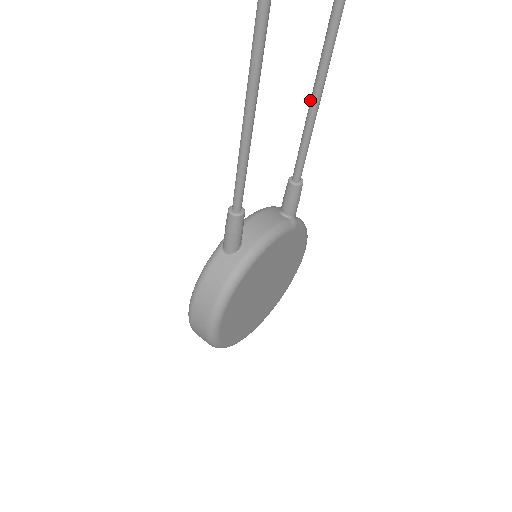
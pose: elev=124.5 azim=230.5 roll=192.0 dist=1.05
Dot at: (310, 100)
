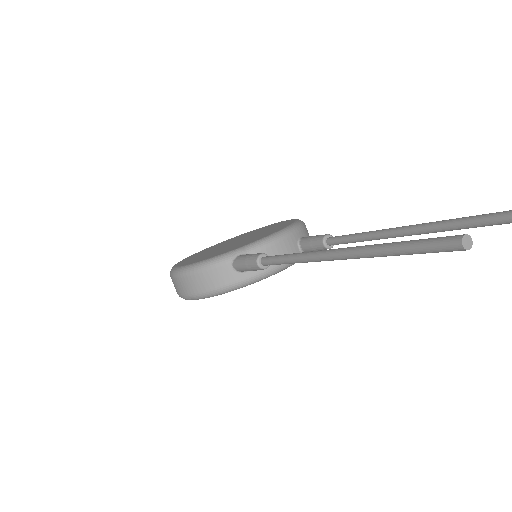
Dot at: (387, 230)
